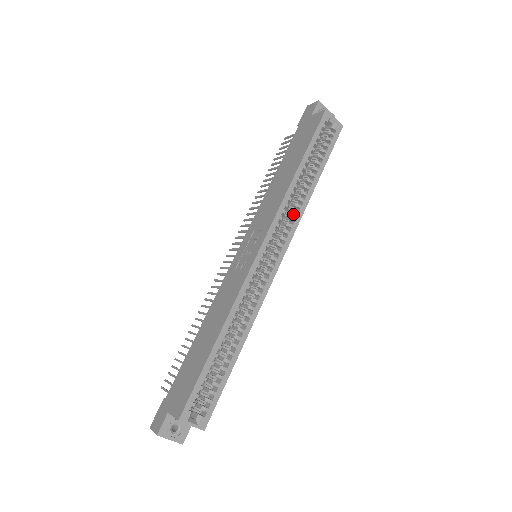
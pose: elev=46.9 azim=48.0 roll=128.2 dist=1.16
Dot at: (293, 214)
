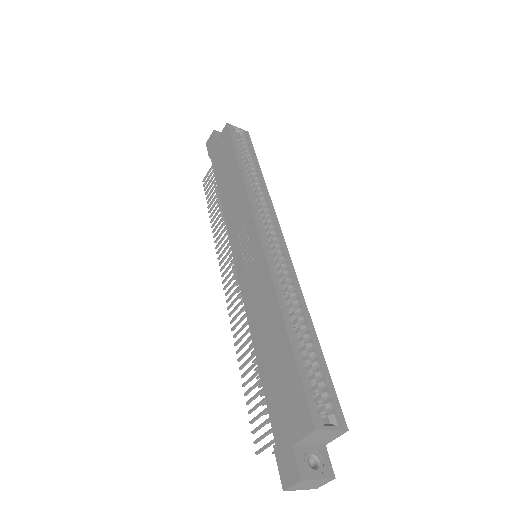
Dot at: (262, 202)
